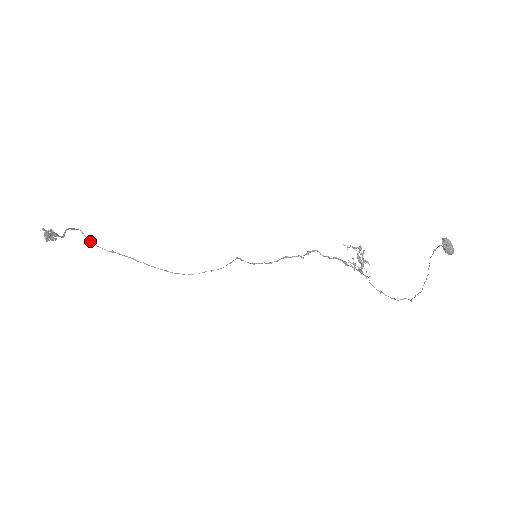
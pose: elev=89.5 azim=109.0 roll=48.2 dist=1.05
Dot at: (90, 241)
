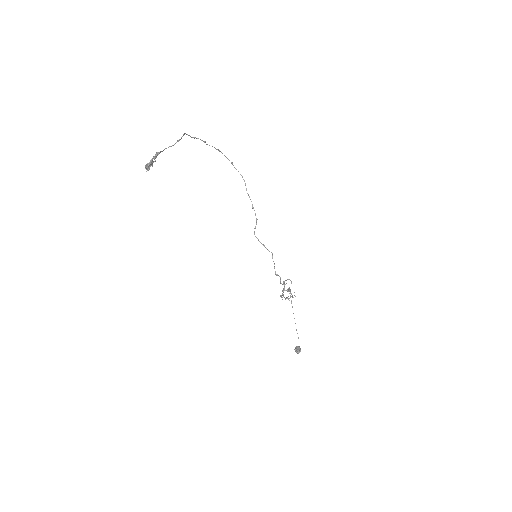
Dot at: (184, 134)
